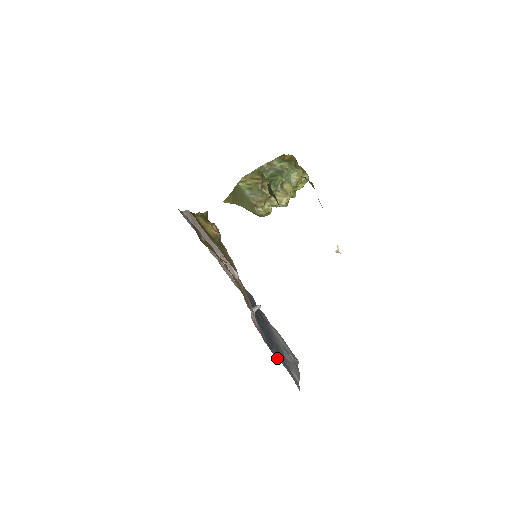
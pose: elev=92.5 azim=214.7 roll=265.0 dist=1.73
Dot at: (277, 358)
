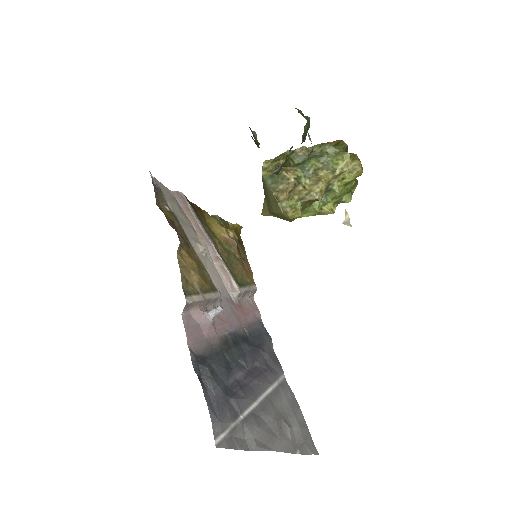
Dot at: (204, 381)
